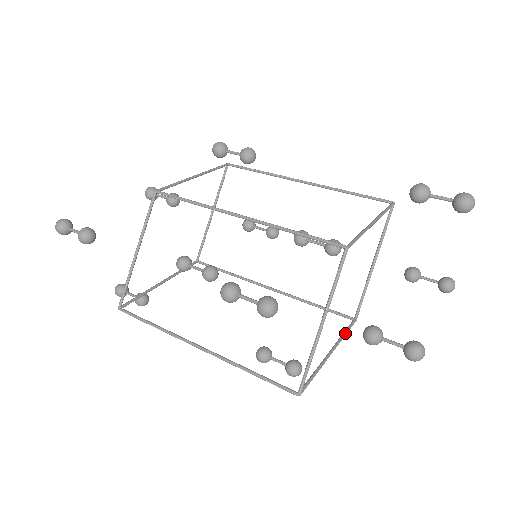
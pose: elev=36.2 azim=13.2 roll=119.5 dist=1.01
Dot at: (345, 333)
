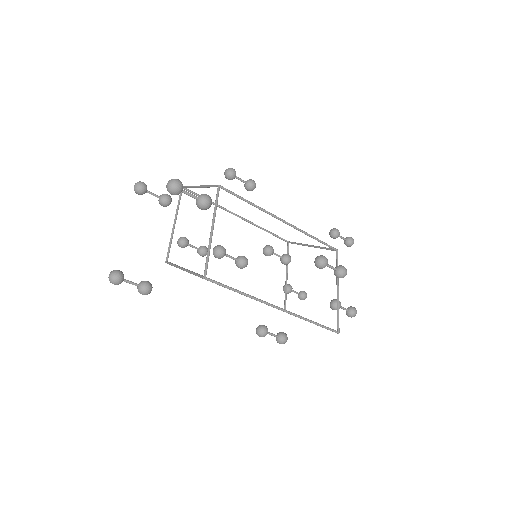
Dot at: occluded
